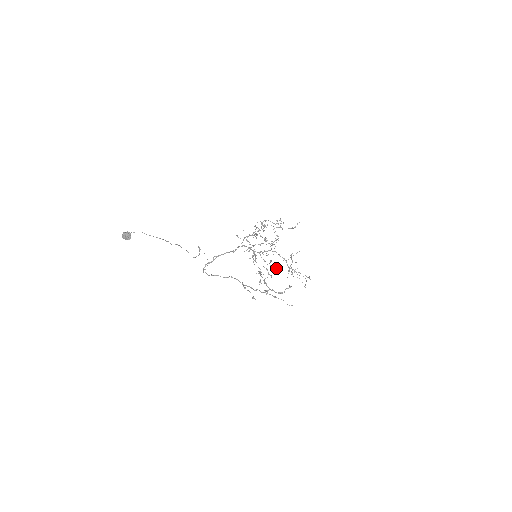
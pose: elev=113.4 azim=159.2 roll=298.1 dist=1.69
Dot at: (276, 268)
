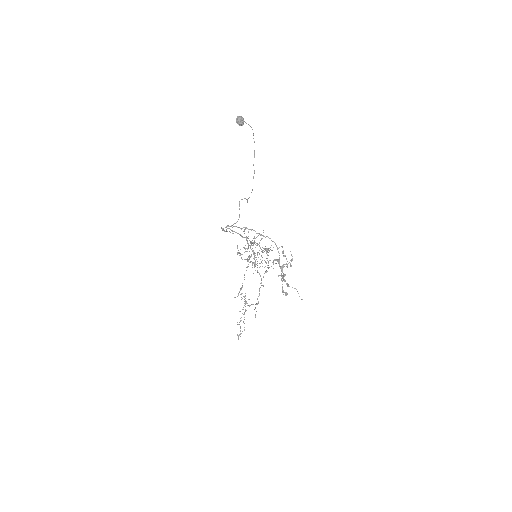
Dot at: occluded
